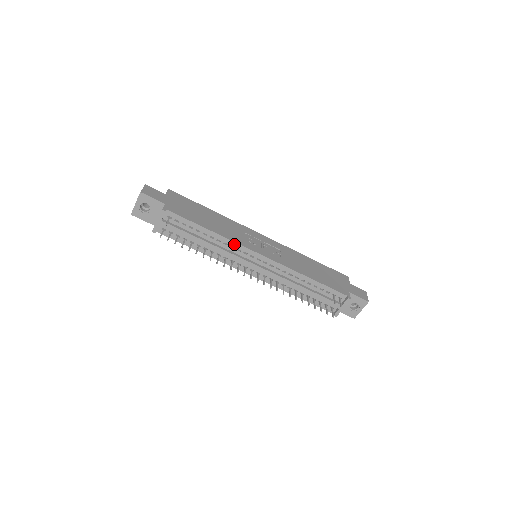
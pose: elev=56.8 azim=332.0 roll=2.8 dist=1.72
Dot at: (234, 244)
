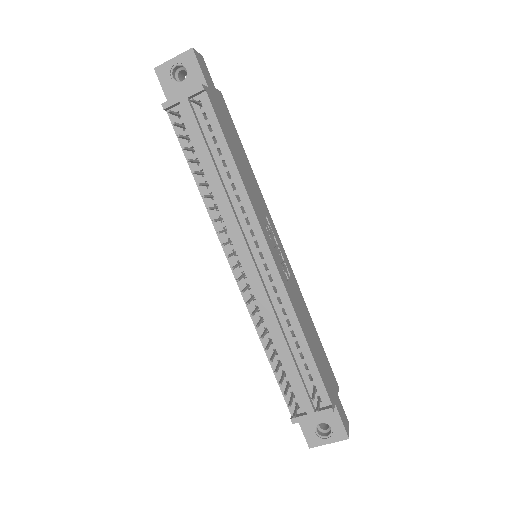
Dot at: (249, 208)
